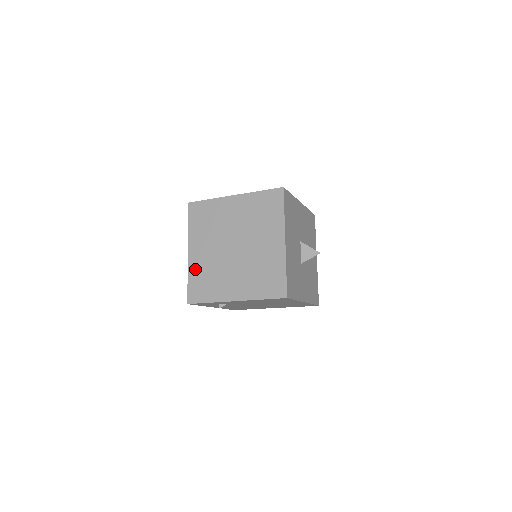
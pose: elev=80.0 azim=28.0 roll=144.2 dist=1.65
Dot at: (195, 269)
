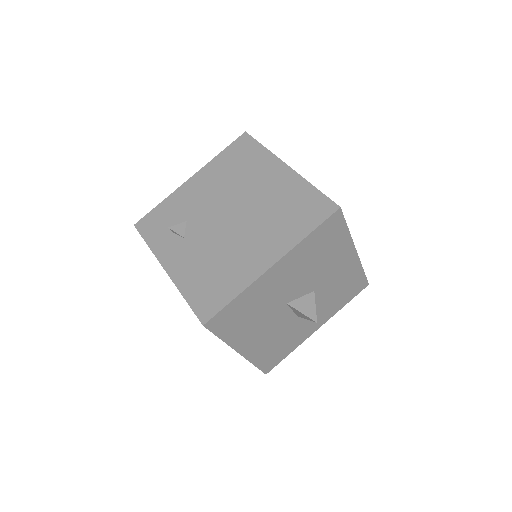
Dot at: occluded
